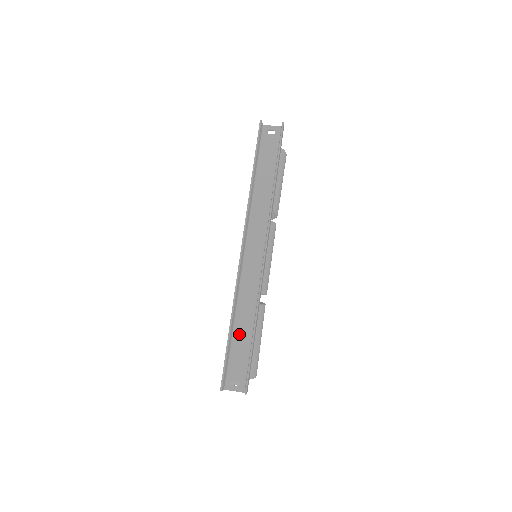
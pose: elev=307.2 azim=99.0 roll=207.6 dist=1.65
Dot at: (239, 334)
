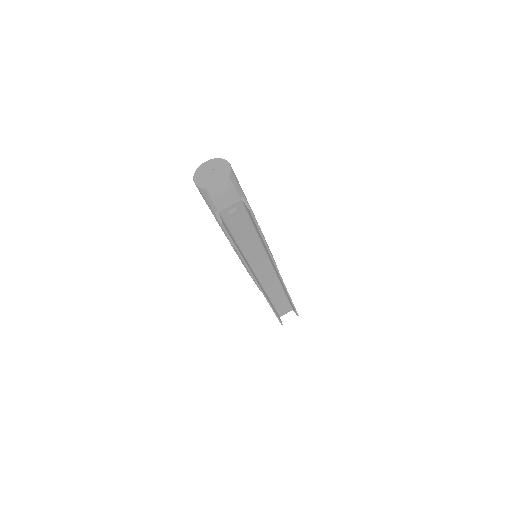
Dot at: (277, 302)
